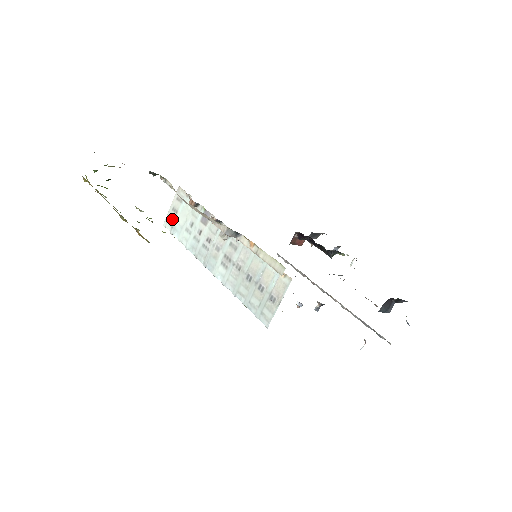
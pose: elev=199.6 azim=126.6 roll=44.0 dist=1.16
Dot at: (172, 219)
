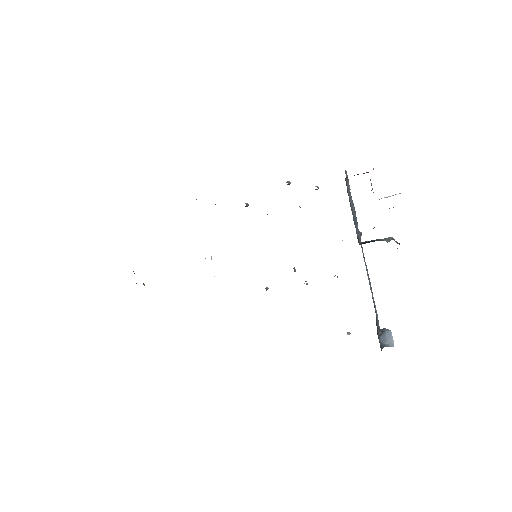
Dot at: occluded
